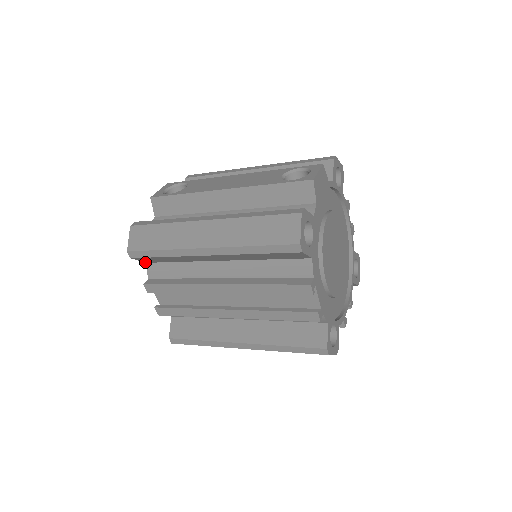
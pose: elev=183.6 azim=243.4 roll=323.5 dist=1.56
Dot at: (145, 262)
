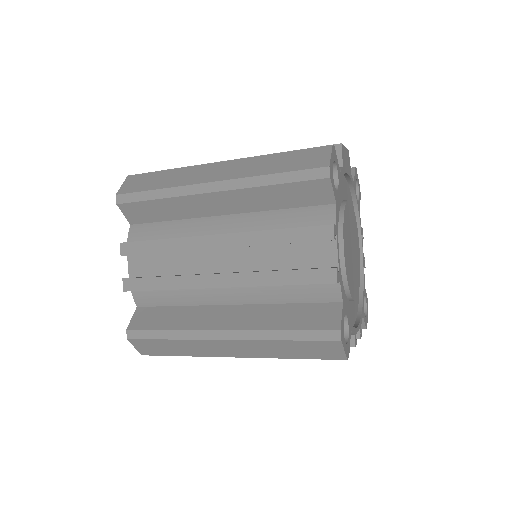
Dot at: (129, 223)
